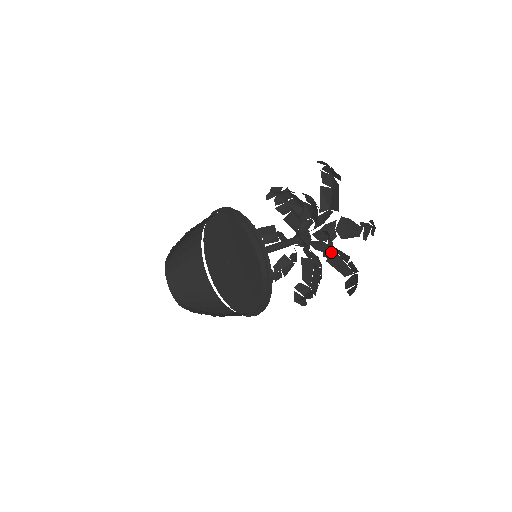
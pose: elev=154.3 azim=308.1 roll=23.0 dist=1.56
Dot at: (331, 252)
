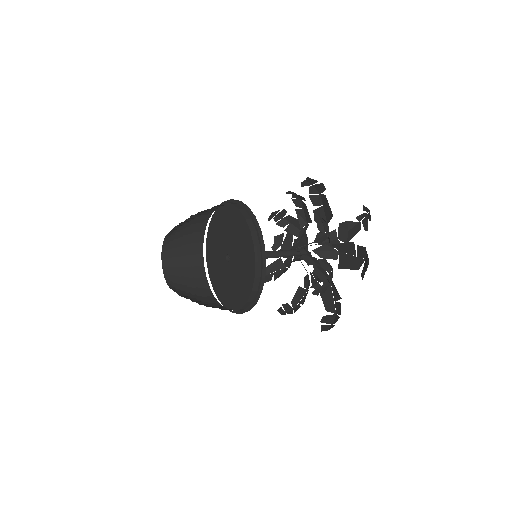
Dot at: (328, 231)
